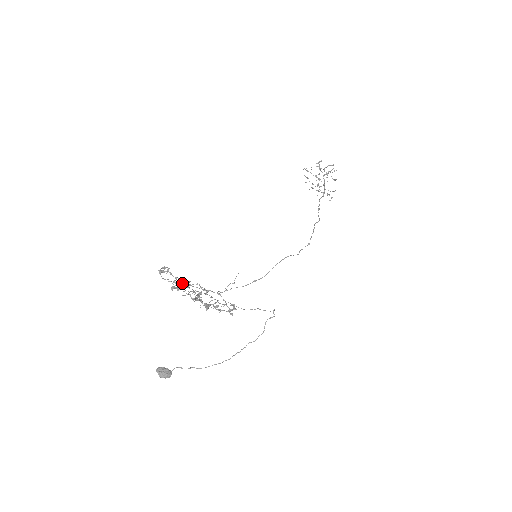
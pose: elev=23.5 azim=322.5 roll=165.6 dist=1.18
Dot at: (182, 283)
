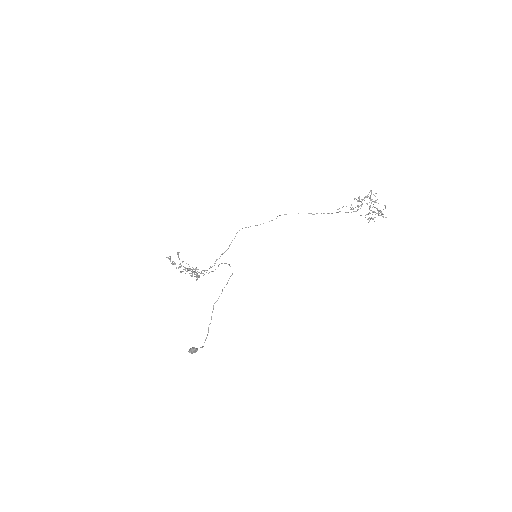
Dot at: occluded
